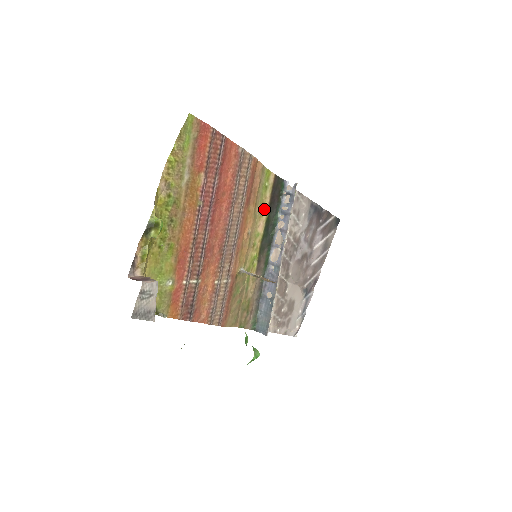
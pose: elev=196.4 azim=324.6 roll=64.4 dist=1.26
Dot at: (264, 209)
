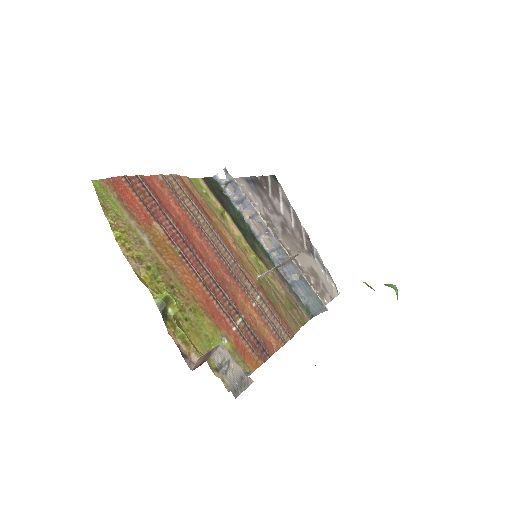
Dot at: (223, 213)
